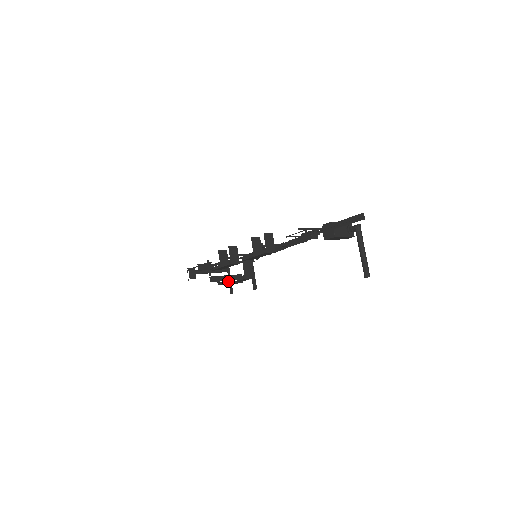
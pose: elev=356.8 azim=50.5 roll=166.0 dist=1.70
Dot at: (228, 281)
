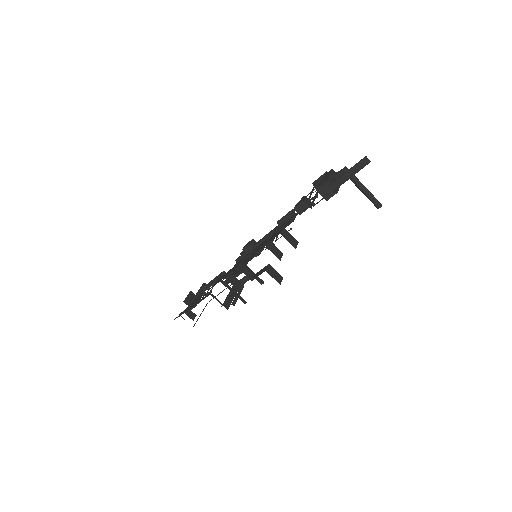
Dot at: (236, 295)
